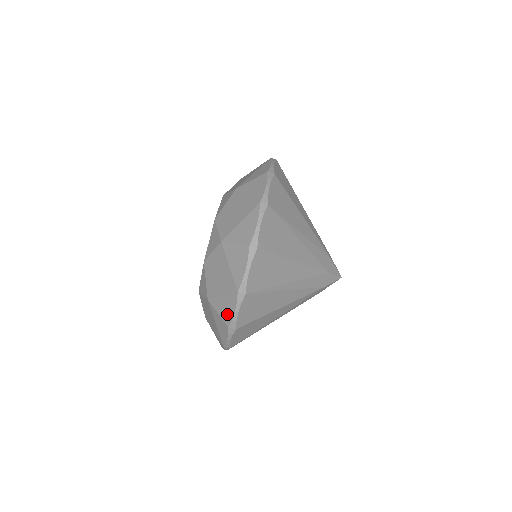
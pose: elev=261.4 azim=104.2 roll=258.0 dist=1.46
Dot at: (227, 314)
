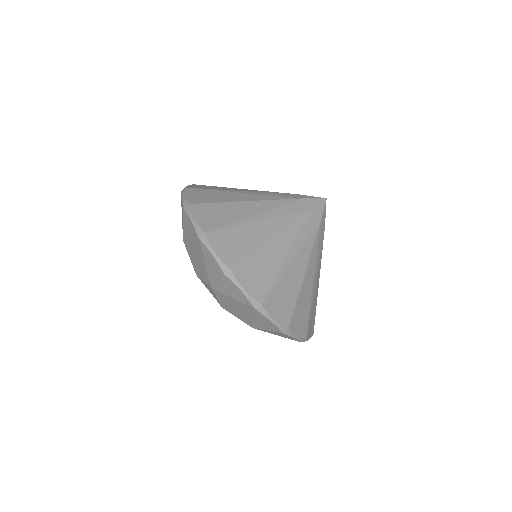
Dot at: (215, 268)
